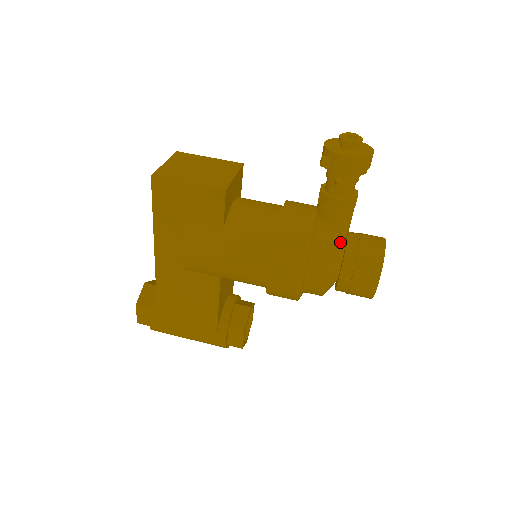
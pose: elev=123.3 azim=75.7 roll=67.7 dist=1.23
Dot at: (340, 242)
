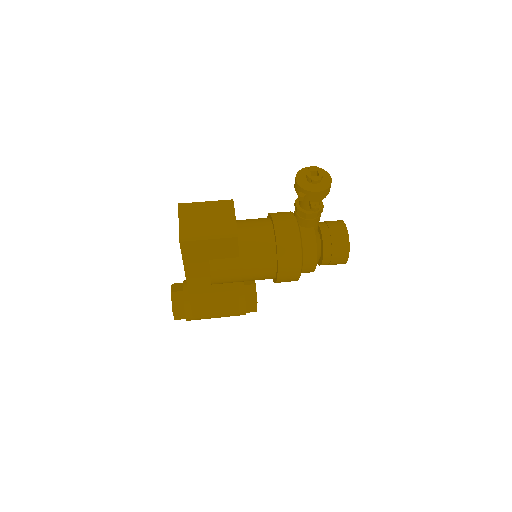
Dot at: (318, 238)
